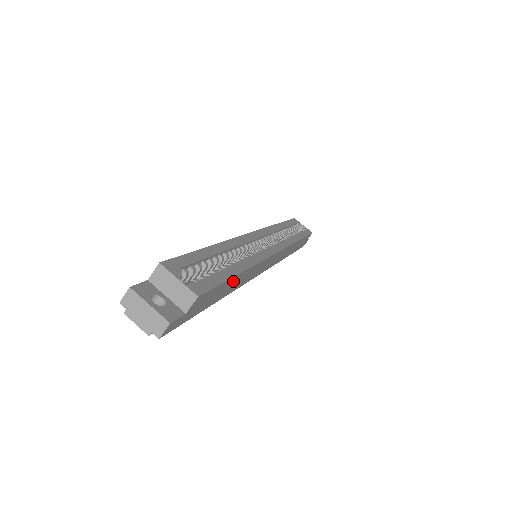
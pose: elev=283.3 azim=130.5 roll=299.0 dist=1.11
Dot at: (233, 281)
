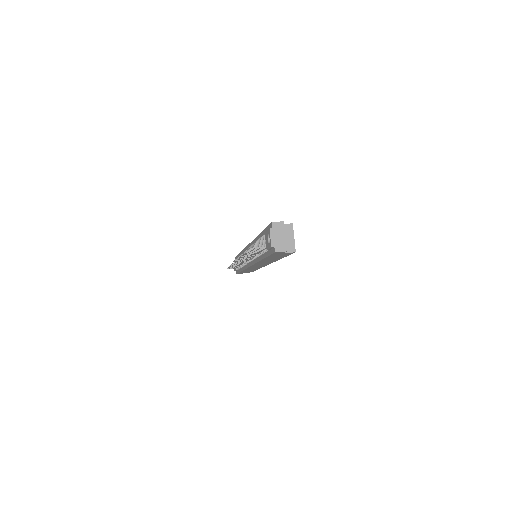
Dot at: (277, 258)
